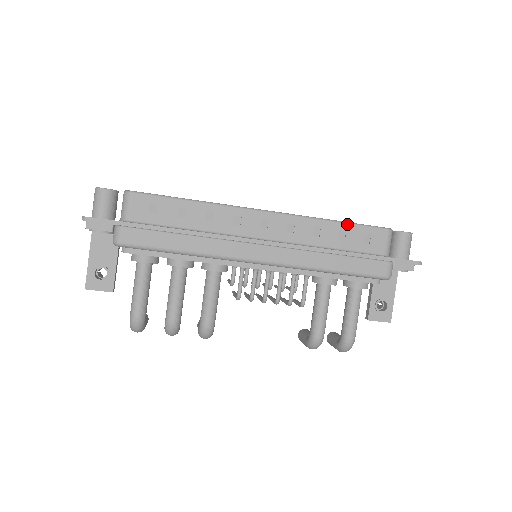
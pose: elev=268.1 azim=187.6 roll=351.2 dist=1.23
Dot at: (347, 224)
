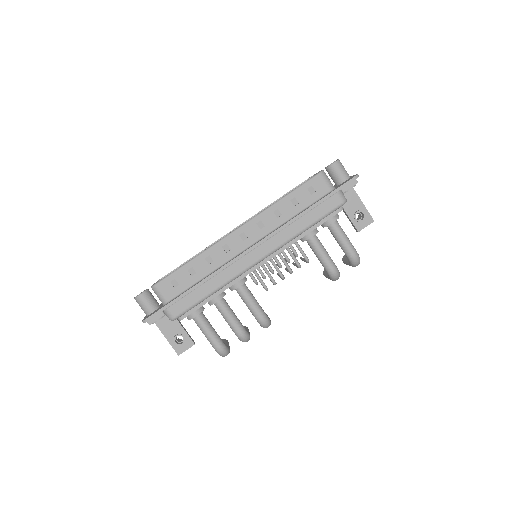
Dot at: (292, 193)
